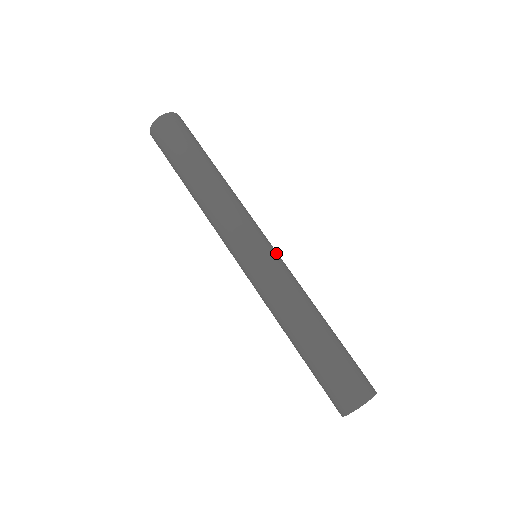
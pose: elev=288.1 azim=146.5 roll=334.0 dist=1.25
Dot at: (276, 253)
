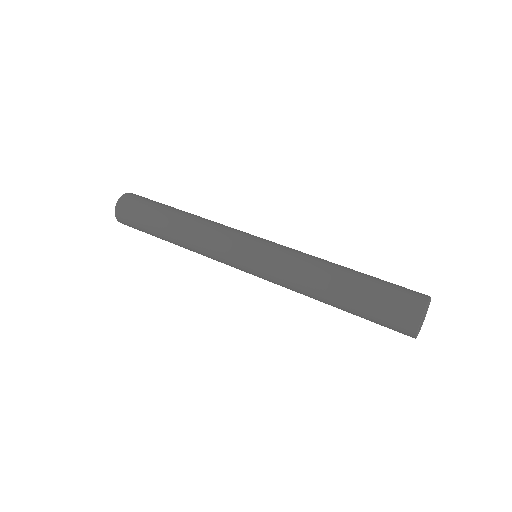
Dot at: (268, 242)
